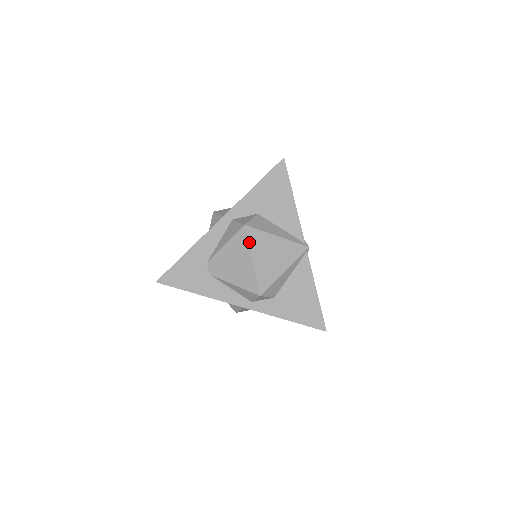
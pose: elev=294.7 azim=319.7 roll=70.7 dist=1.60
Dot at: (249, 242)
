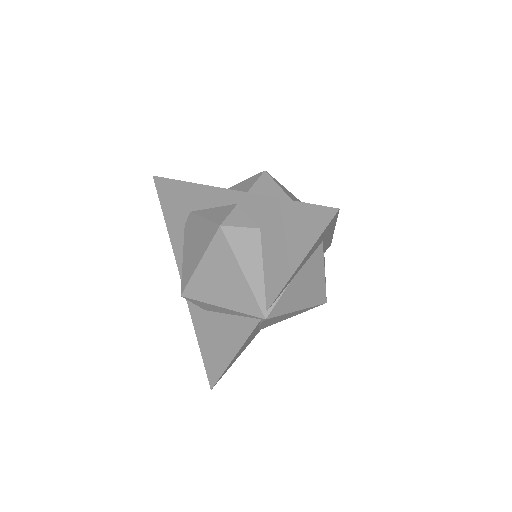
Dot at: (210, 245)
